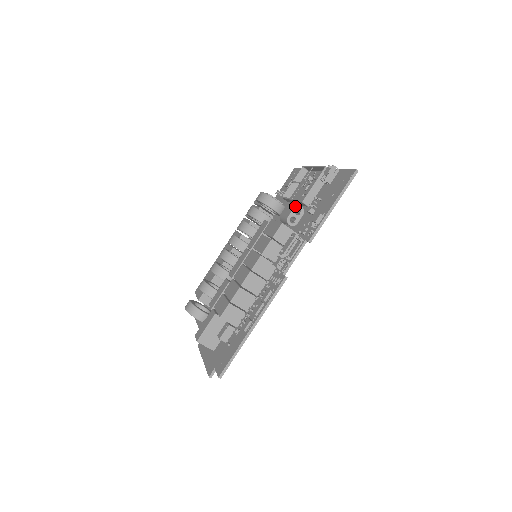
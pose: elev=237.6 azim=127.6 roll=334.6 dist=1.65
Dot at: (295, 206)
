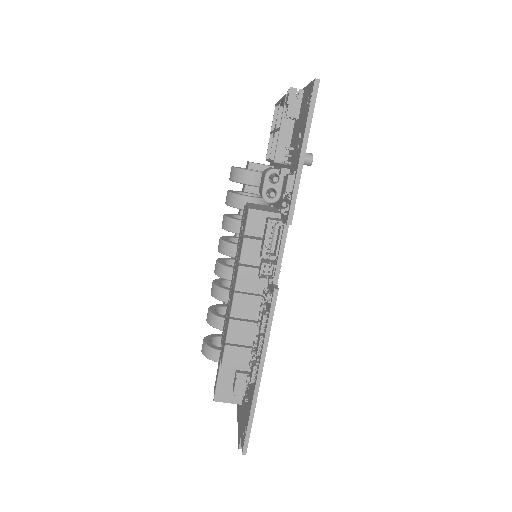
Dot at: (265, 172)
